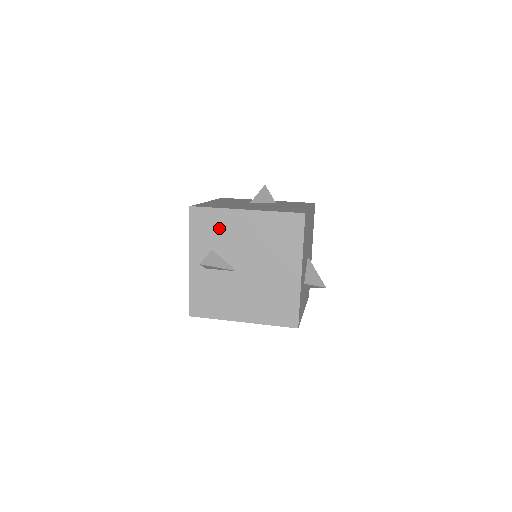
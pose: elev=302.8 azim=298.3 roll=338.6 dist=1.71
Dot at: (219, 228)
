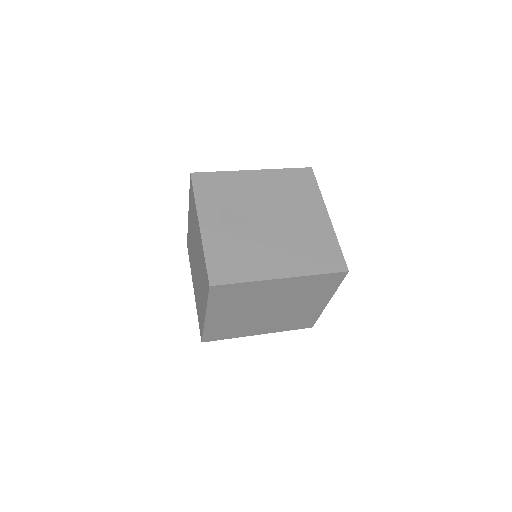
Dot at: (228, 188)
